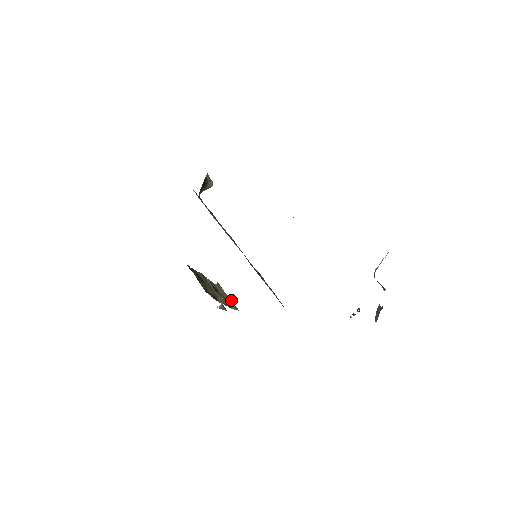
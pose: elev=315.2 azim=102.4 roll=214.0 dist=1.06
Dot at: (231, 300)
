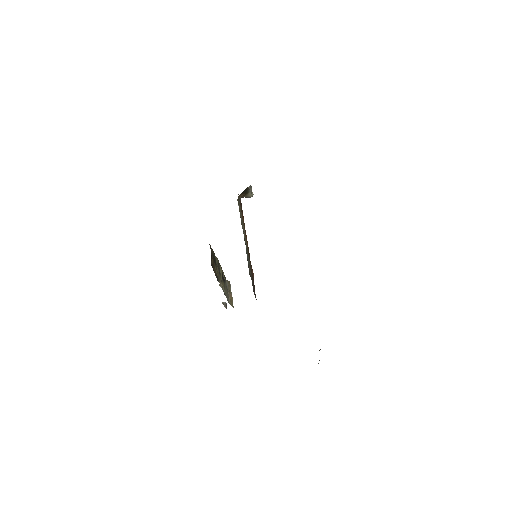
Dot at: (232, 298)
